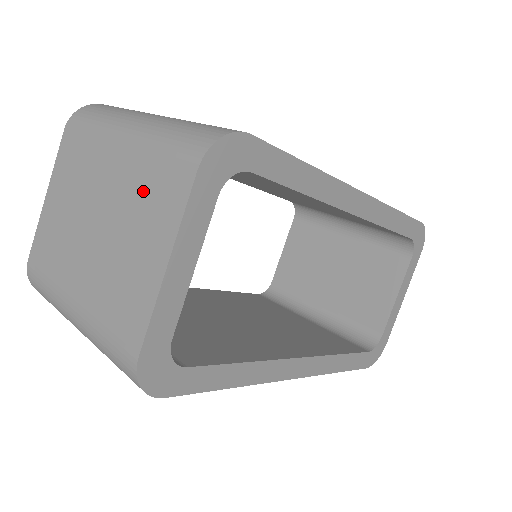
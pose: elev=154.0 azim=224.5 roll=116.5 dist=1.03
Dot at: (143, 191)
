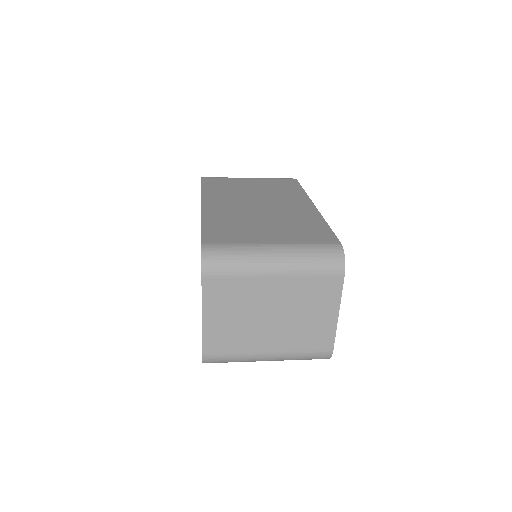
Dot at: (308, 292)
